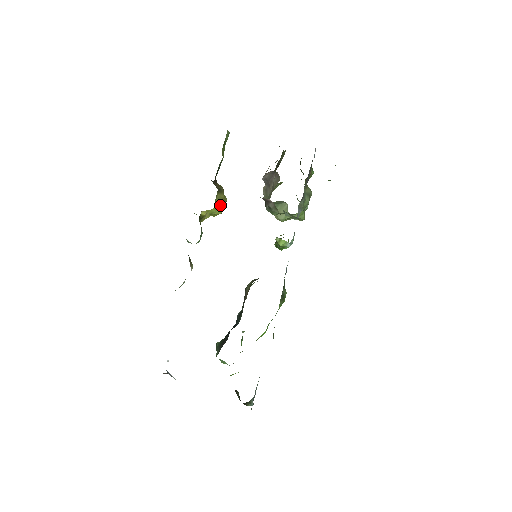
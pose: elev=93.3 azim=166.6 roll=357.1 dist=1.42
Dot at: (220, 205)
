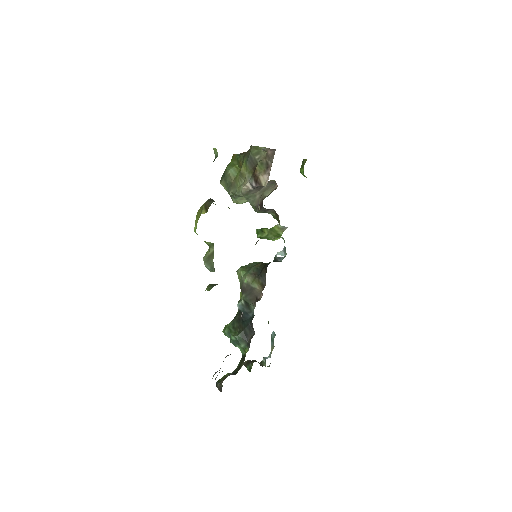
Dot at: occluded
